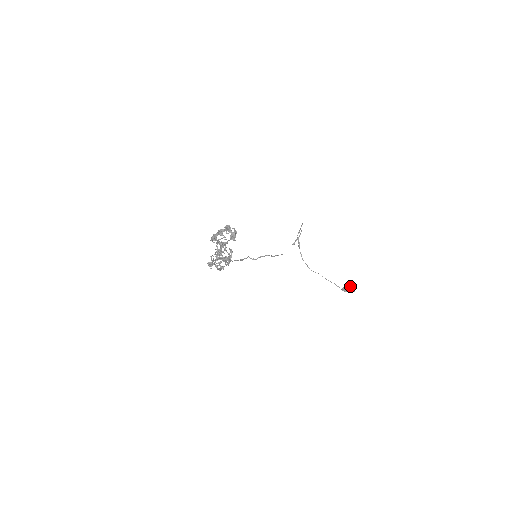
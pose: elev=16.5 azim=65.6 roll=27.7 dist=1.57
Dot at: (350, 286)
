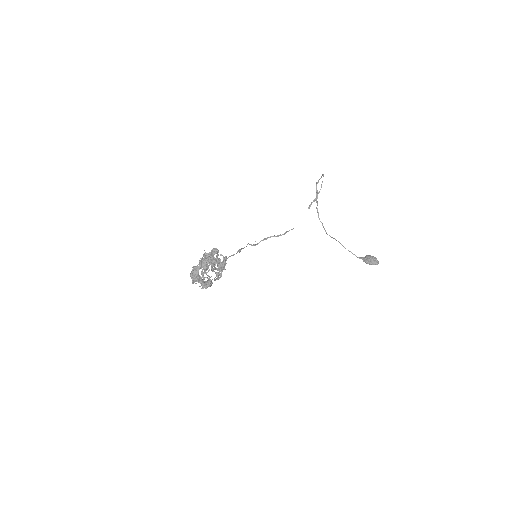
Dot at: (373, 258)
